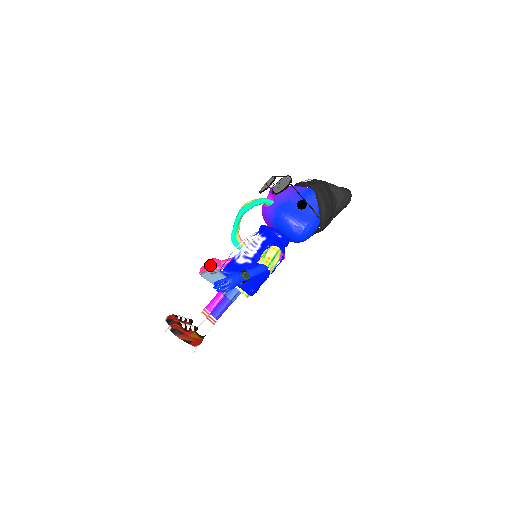
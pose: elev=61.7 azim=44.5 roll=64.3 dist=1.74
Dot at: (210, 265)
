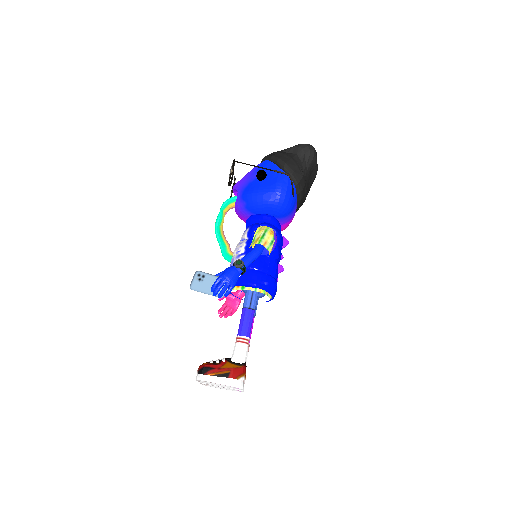
Dot at: (226, 303)
